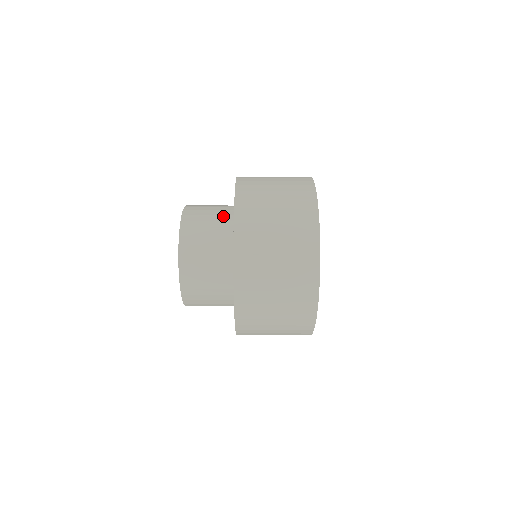
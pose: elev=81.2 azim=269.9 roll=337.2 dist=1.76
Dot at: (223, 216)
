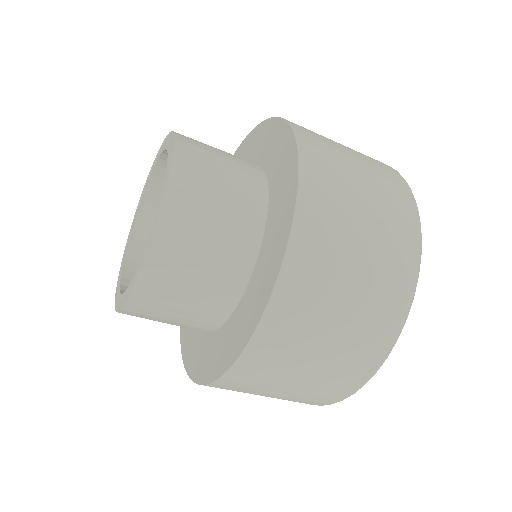
Dot at: (248, 175)
